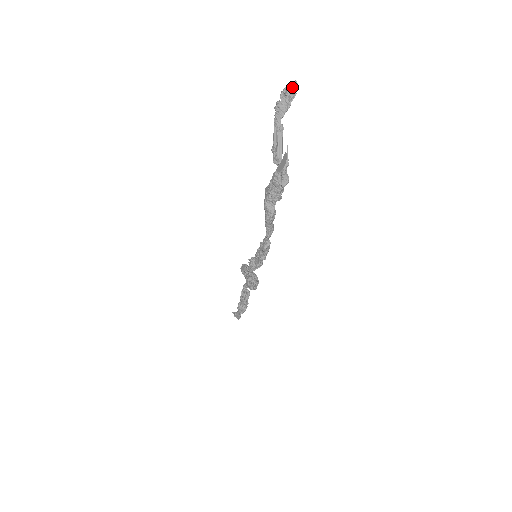
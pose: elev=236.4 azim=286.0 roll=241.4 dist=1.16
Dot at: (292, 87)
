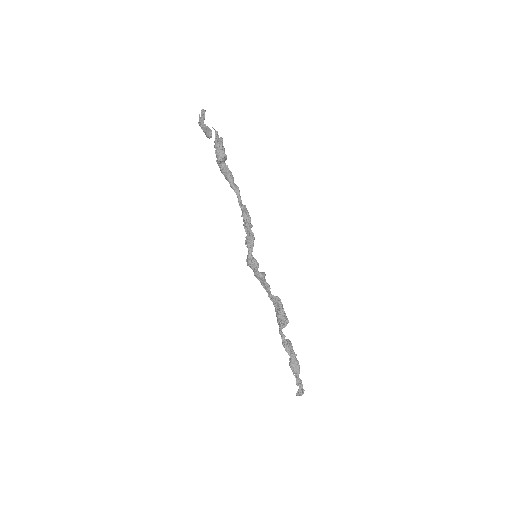
Dot at: (202, 111)
